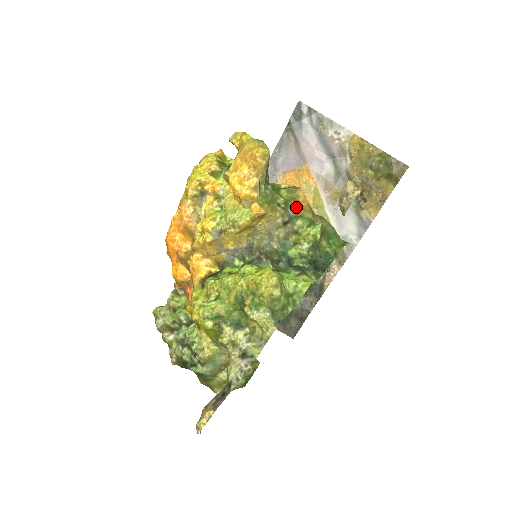
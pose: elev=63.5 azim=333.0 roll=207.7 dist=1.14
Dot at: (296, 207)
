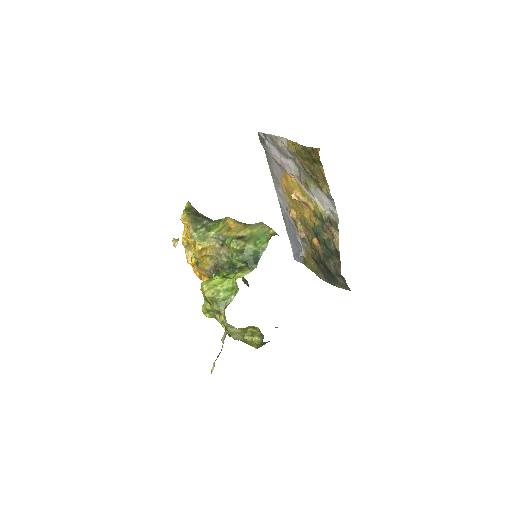
Dot at: (225, 232)
